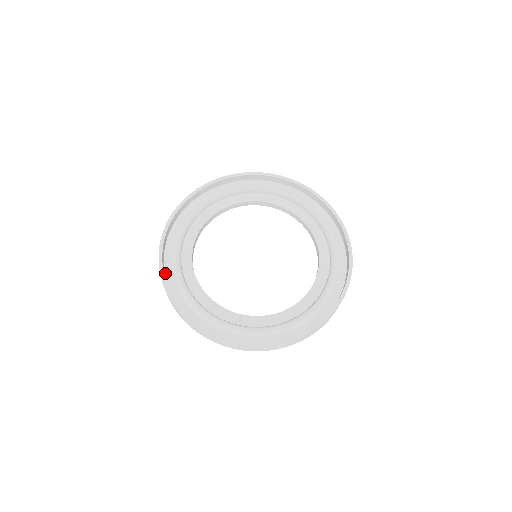
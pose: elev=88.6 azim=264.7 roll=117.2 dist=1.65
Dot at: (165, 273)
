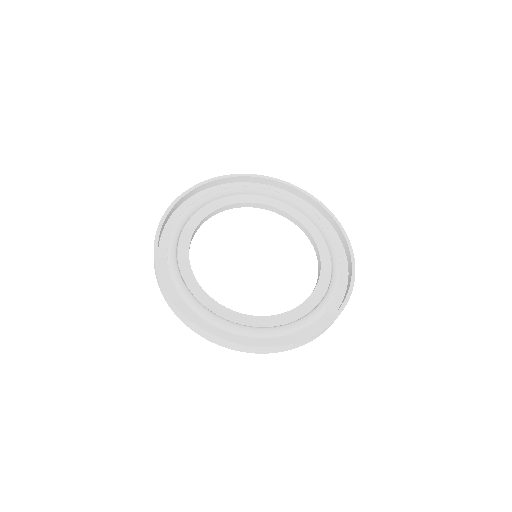
Dot at: (158, 252)
